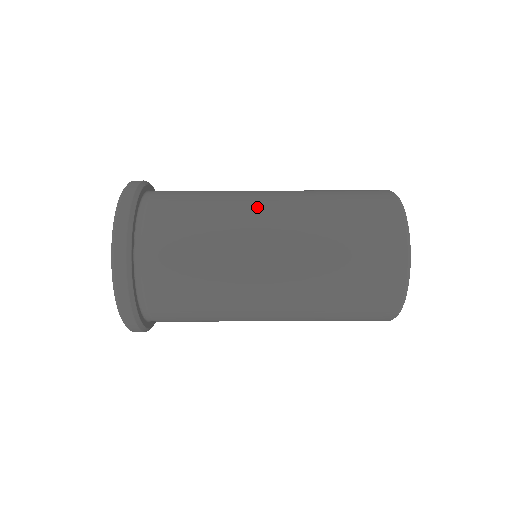
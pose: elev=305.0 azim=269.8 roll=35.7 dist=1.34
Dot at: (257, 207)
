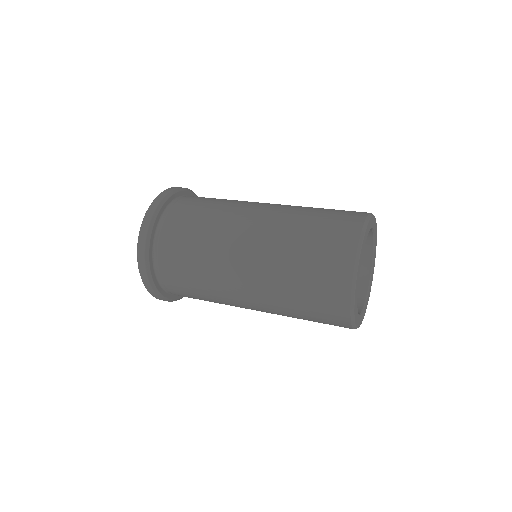
Dot at: occluded
